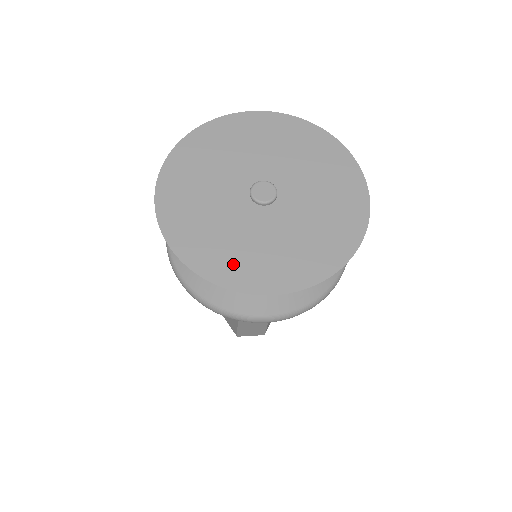
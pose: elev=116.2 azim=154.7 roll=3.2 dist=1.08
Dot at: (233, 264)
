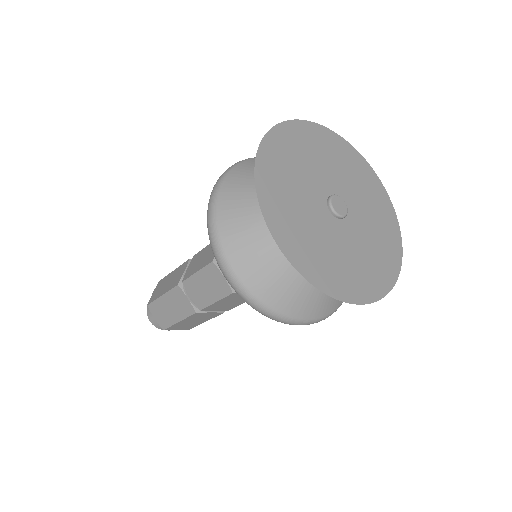
Dot at: (380, 269)
